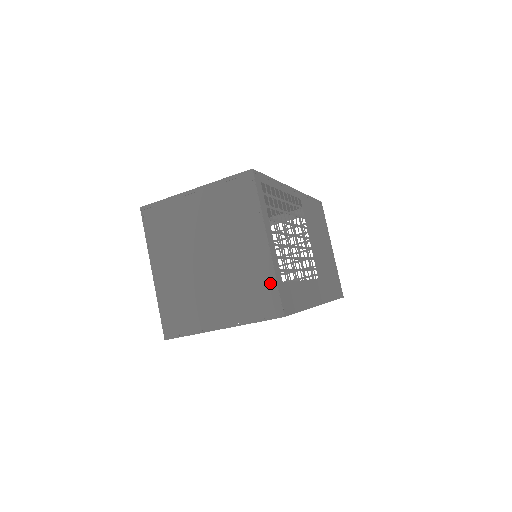
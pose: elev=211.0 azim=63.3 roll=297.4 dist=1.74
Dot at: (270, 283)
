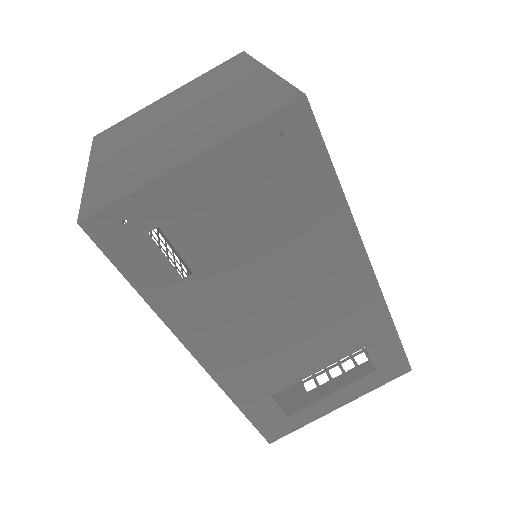
Dot at: (276, 86)
